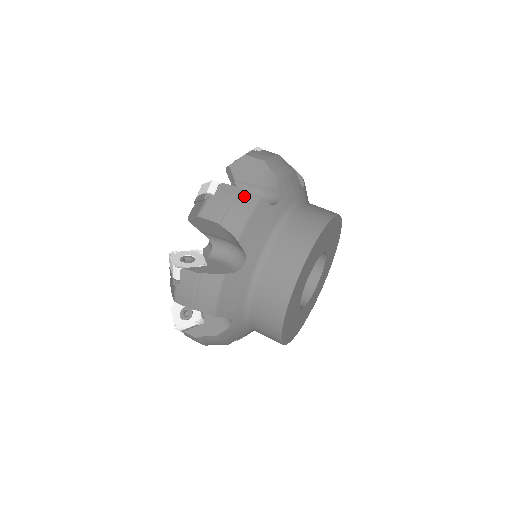
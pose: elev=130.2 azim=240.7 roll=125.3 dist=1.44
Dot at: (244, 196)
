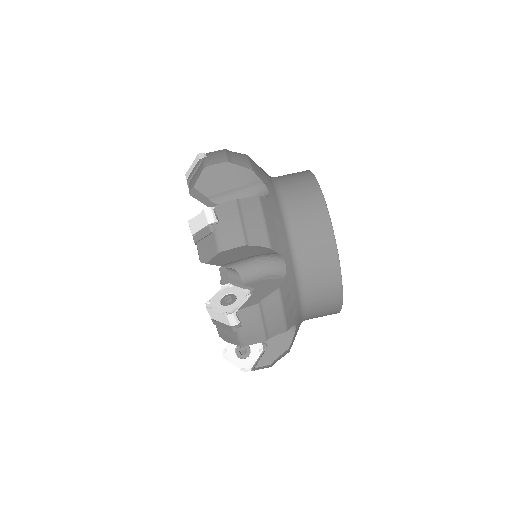
Dot at: (245, 204)
